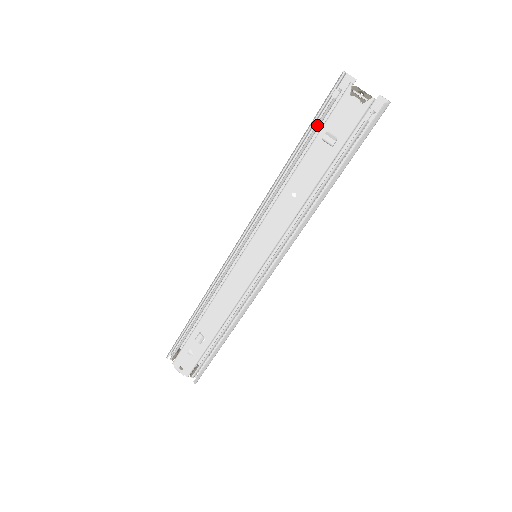
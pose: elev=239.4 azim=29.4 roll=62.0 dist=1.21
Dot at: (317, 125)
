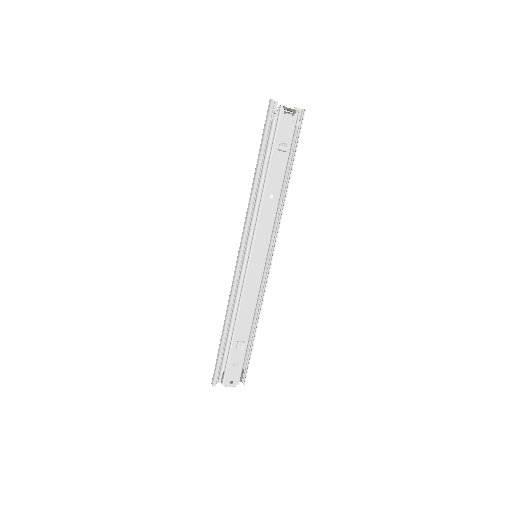
Dot at: (270, 142)
